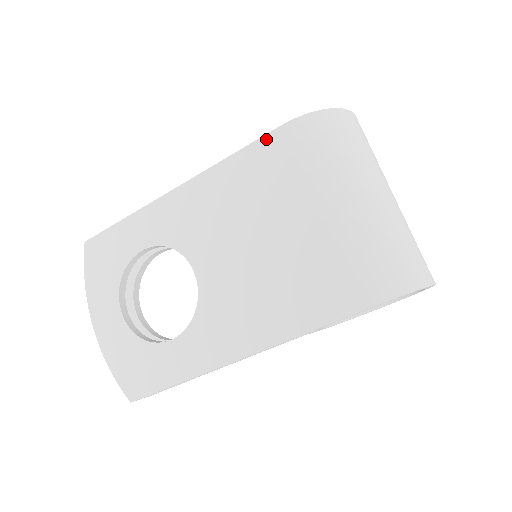
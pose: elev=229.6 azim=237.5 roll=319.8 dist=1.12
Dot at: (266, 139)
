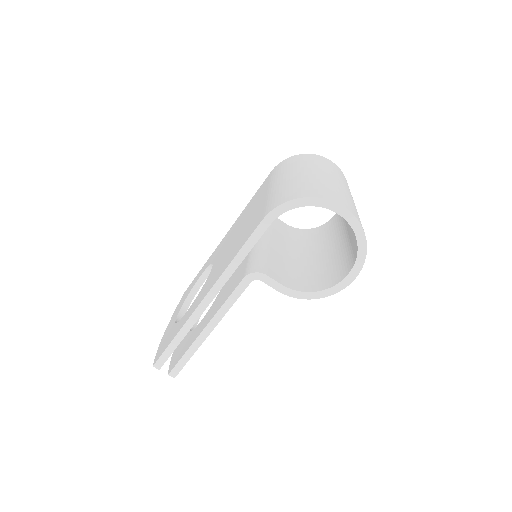
Dot at: (264, 182)
